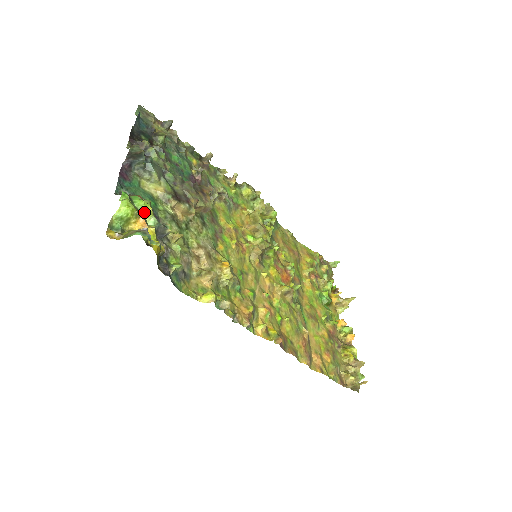
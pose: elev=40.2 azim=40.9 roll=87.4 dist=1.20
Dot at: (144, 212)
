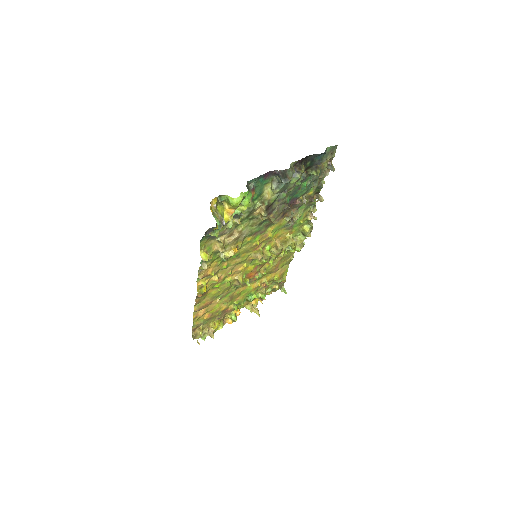
Dot at: (242, 206)
